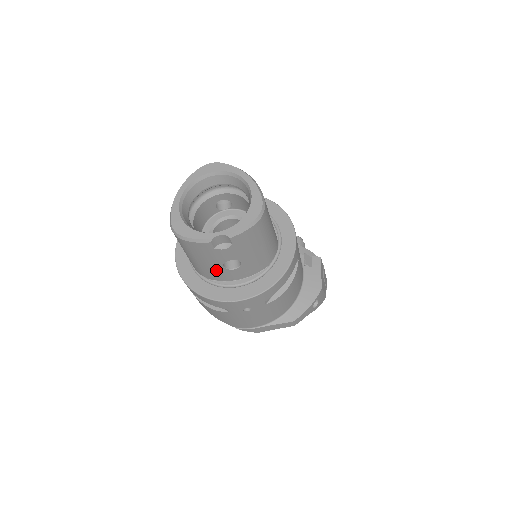
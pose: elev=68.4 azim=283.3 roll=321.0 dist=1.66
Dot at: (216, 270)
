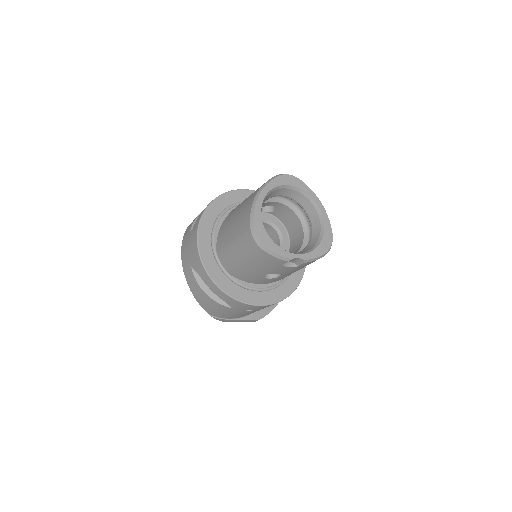
Dot at: (253, 275)
